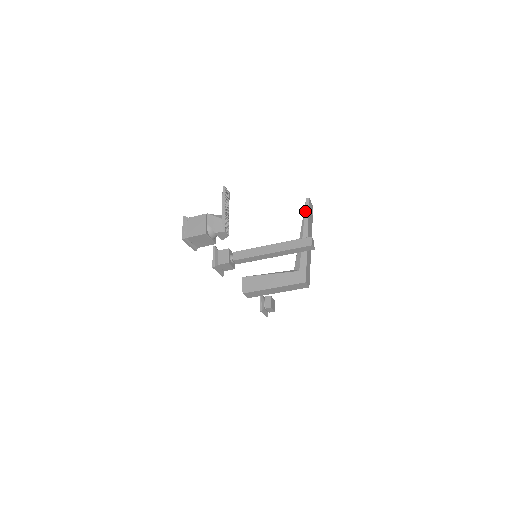
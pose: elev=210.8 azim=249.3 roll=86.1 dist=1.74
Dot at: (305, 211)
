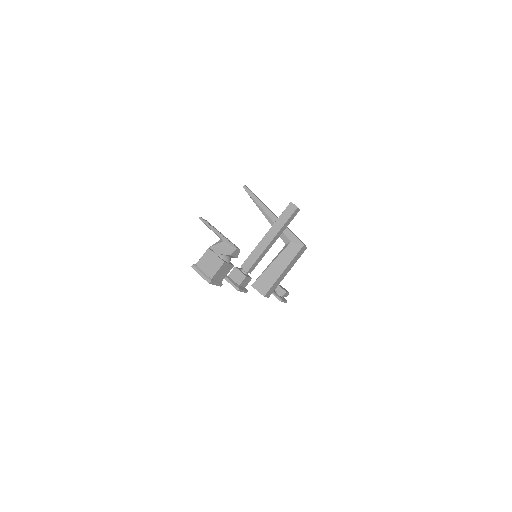
Dot at: (251, 197)
